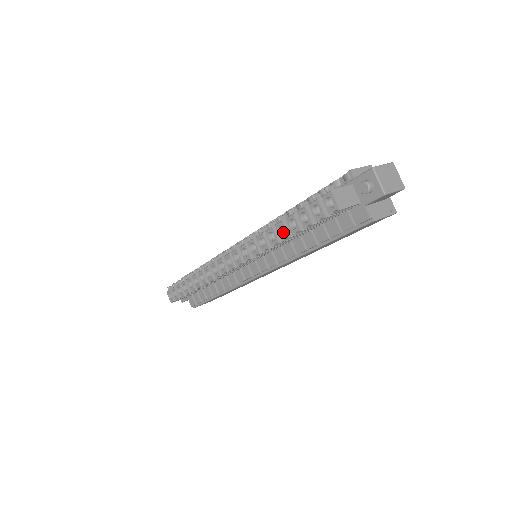
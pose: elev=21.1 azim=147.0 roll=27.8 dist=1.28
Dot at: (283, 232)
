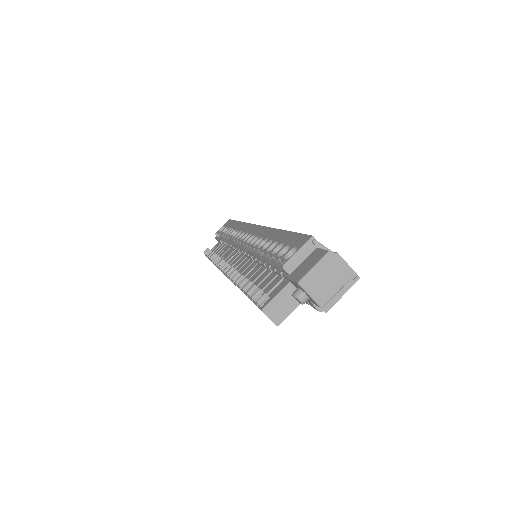
Dot at: occluded
